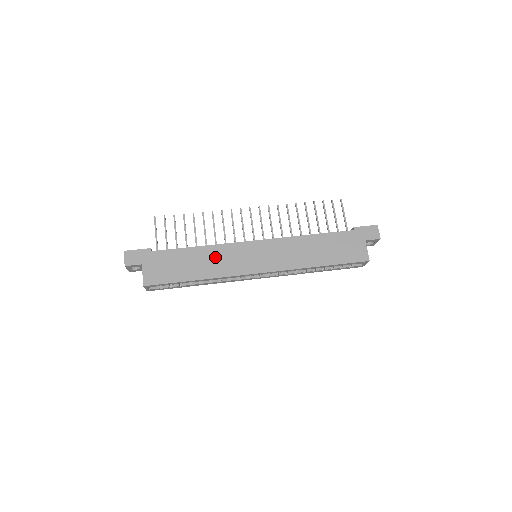
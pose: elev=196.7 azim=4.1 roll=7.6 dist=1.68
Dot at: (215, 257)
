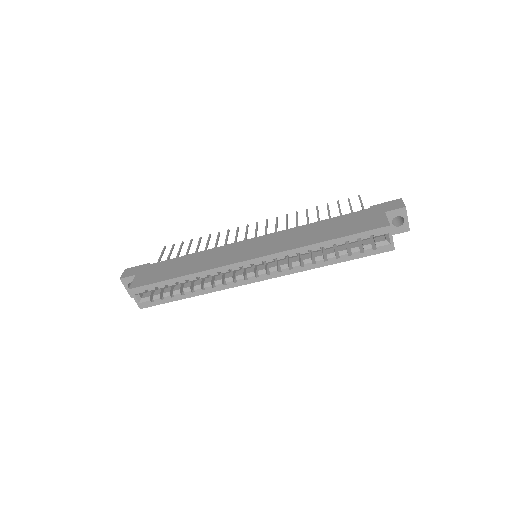
Dot at: (207, 257)
